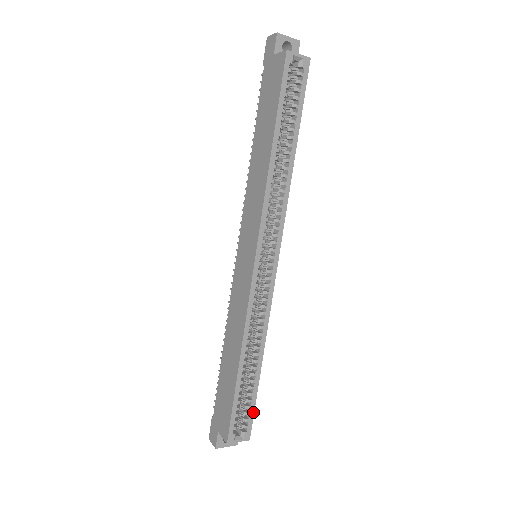
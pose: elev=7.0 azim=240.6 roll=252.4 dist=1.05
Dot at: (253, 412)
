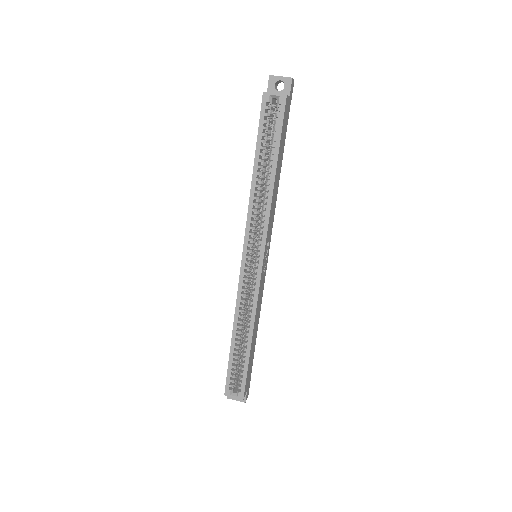
Dot at: (245, 378)
